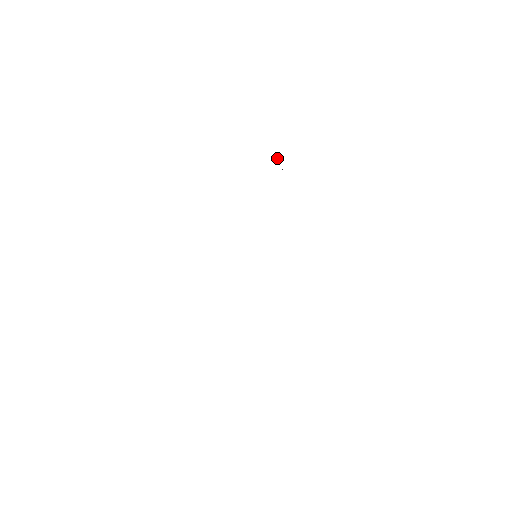
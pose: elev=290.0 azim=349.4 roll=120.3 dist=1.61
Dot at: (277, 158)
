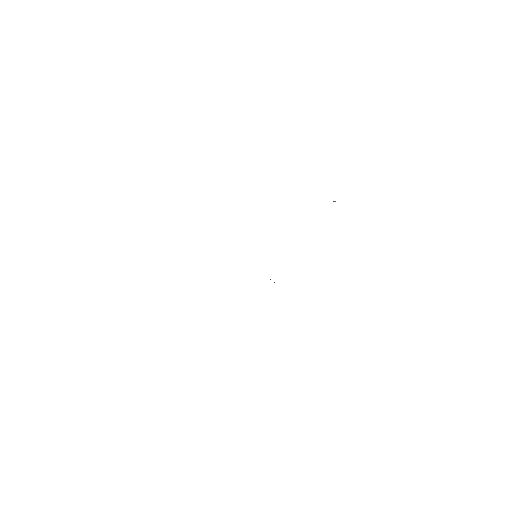
Dot at: (333, 201)
